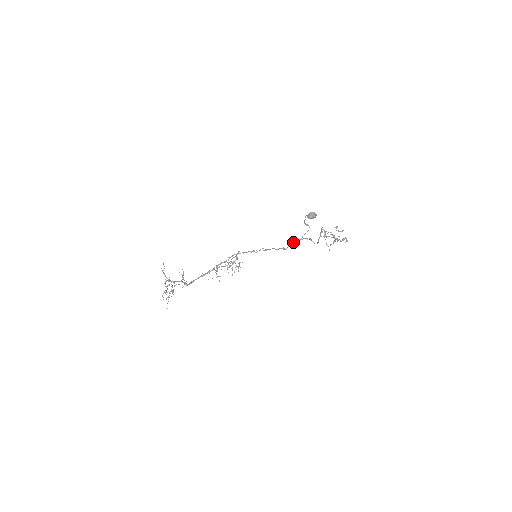
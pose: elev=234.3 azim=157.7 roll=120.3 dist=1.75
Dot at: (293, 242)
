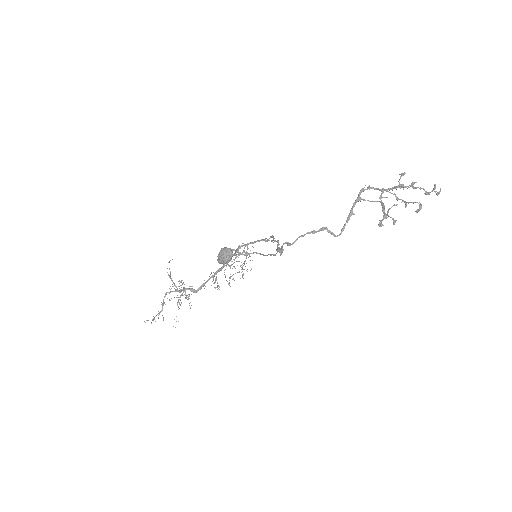
Dot at: occluded
